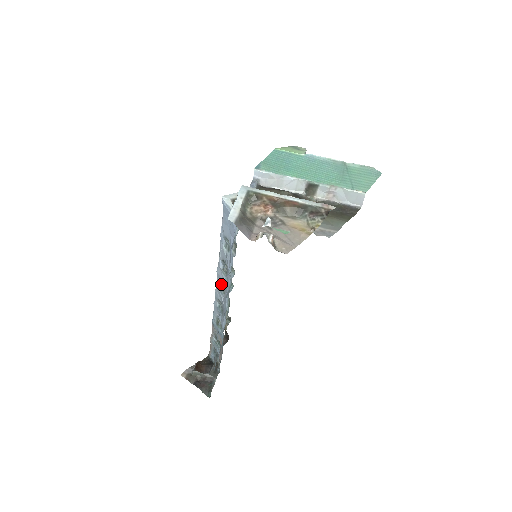
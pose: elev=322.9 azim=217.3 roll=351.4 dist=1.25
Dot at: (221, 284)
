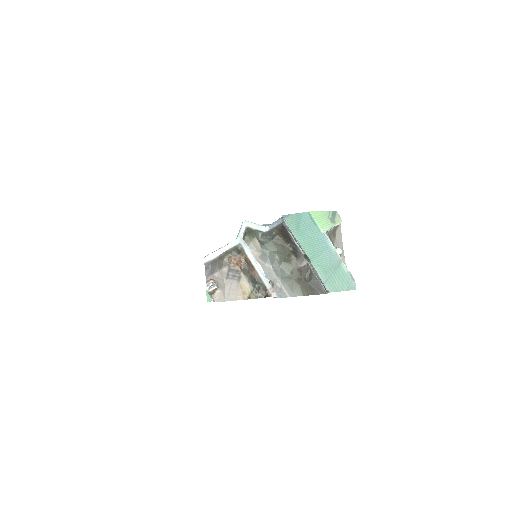
Dot at: occluded
